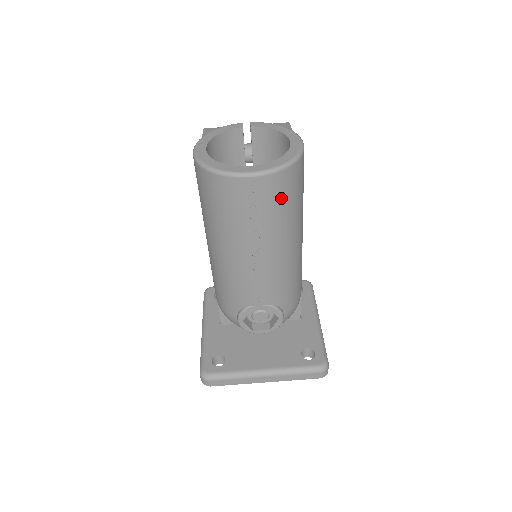
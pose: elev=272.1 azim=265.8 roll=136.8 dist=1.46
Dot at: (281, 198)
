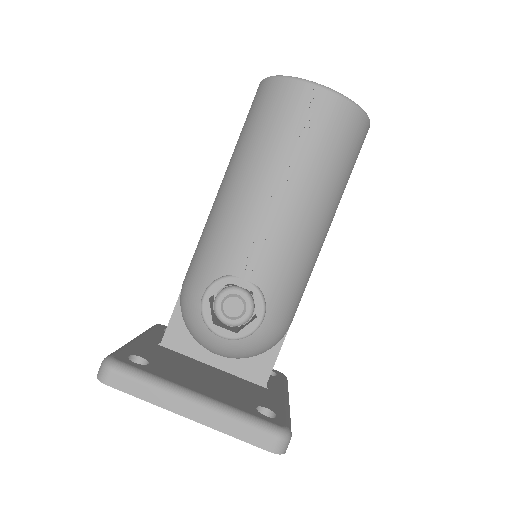
Dot at: (336, 136)
